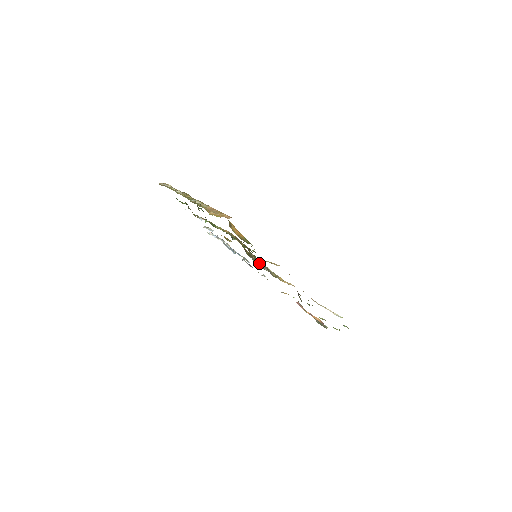
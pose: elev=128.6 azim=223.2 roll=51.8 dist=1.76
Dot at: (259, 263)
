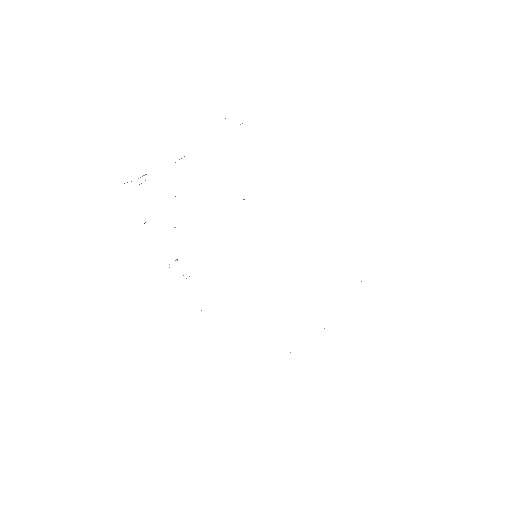
Dot at: occluded
